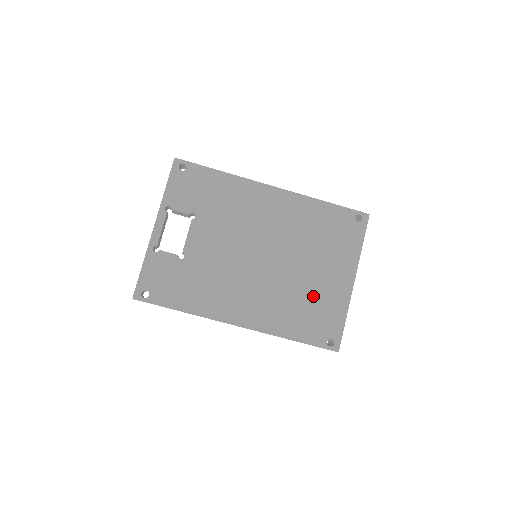
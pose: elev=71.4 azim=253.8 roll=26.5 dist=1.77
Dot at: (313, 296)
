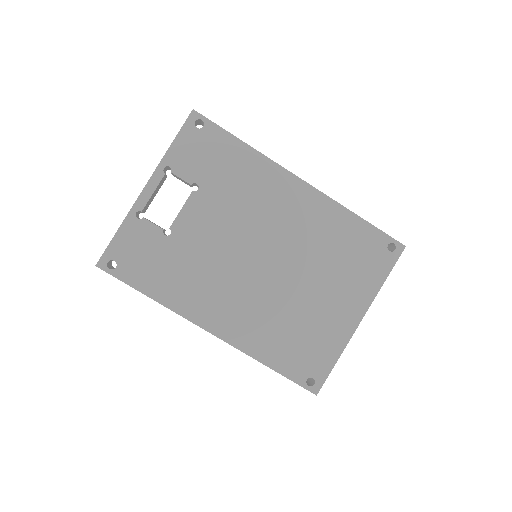
Dot at: (308, 323)
